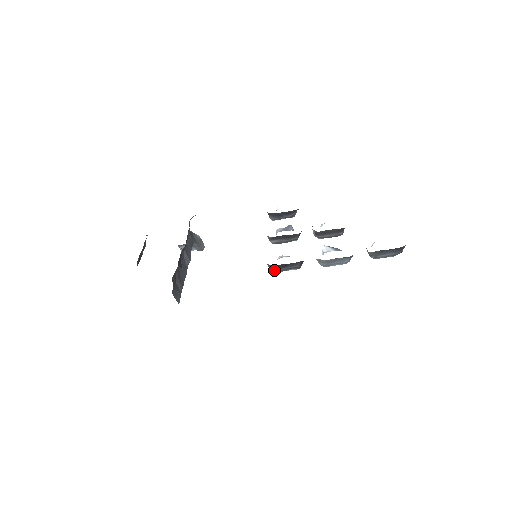
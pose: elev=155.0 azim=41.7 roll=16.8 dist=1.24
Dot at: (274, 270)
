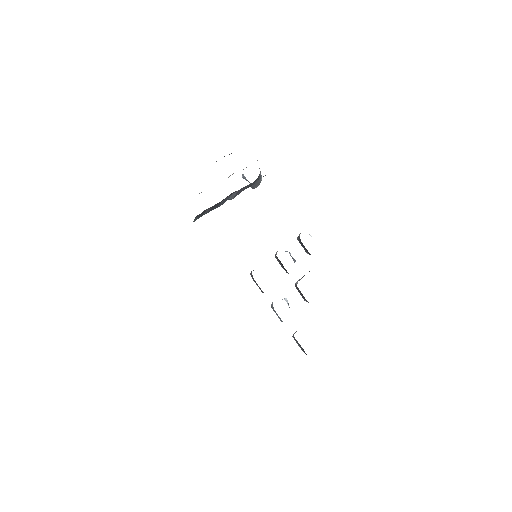
Dot at: (251, 276)
